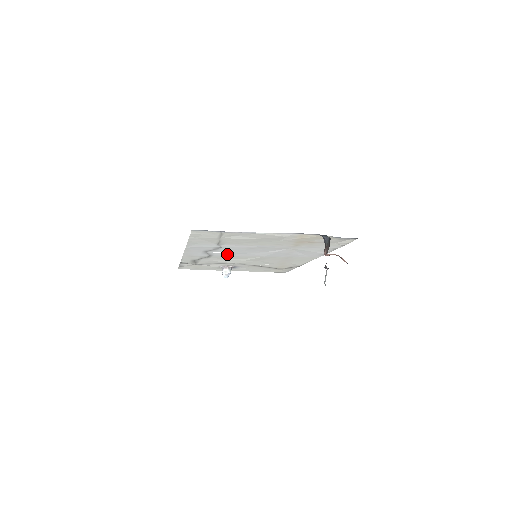
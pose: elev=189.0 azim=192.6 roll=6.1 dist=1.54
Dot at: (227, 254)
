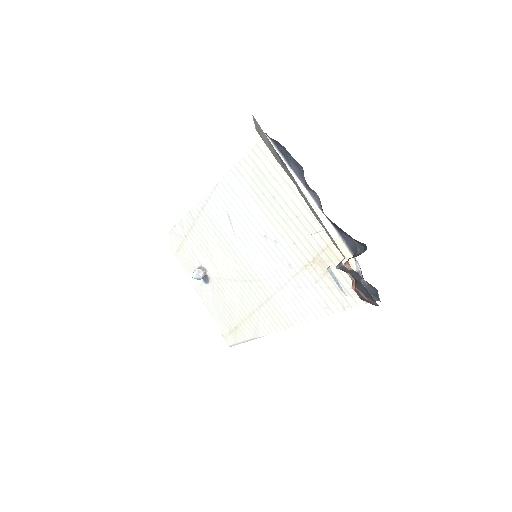
Dot at: (234, 235)
